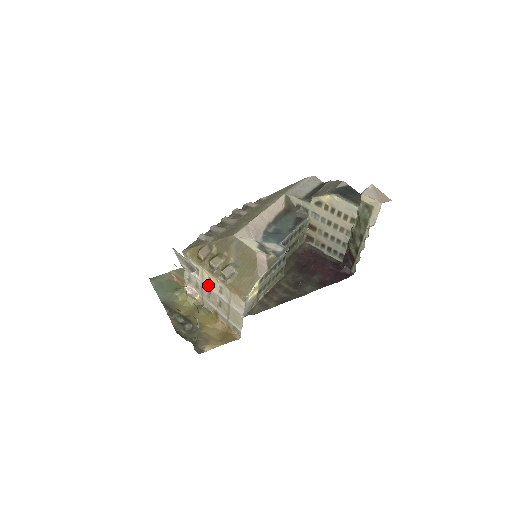
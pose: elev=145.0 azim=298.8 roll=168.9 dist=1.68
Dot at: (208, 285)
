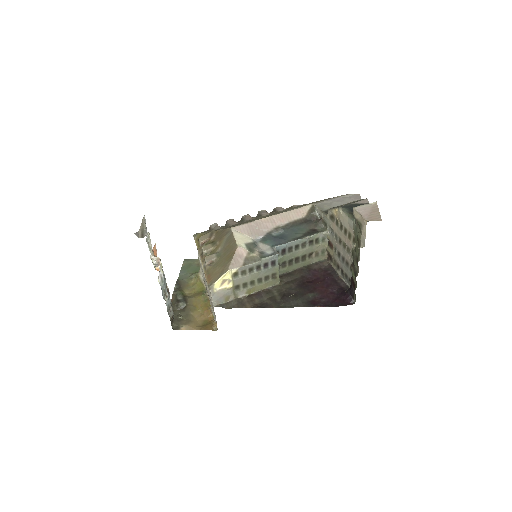
Dot at: (203, 270)
